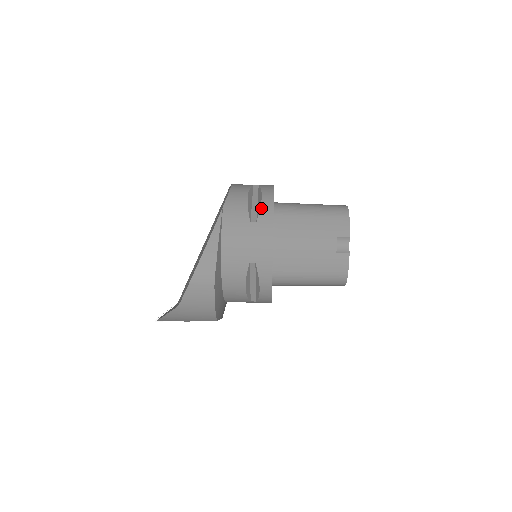
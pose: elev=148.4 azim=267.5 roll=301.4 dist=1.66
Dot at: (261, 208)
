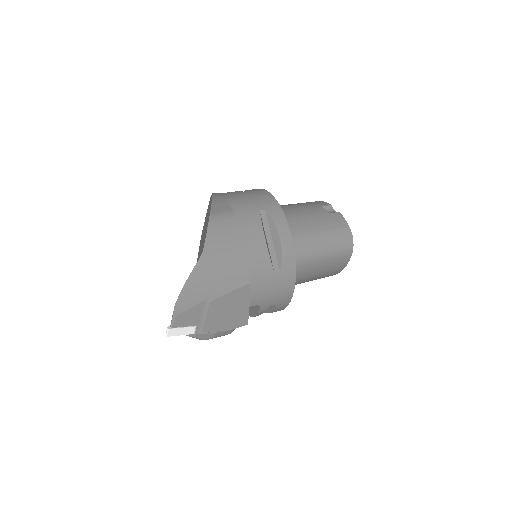
Dot at: occluded
